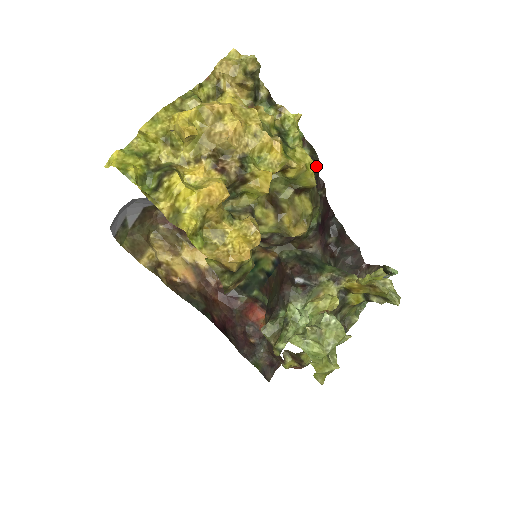
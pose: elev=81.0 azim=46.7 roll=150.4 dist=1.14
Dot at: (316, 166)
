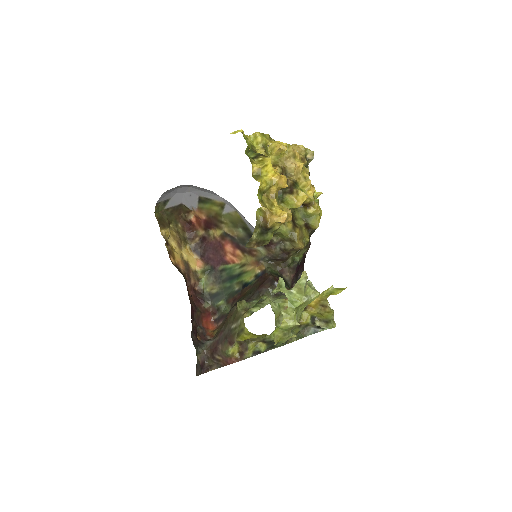
Dot at: occluded
